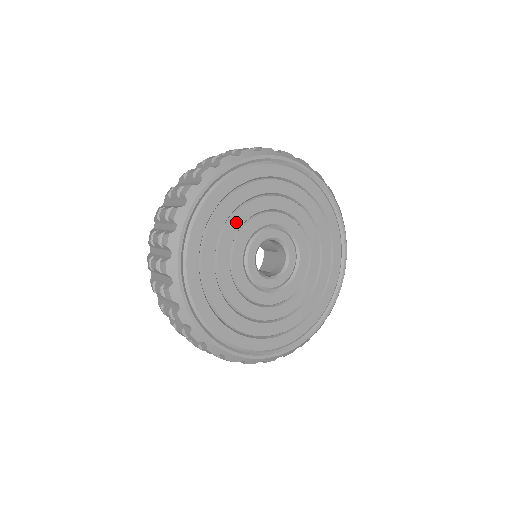
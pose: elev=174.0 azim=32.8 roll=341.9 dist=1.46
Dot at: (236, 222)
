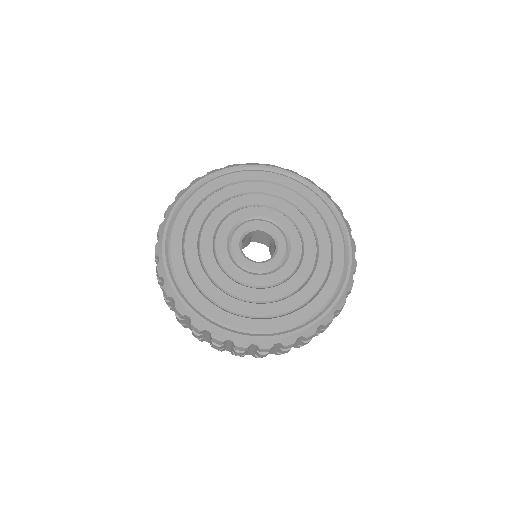
Dot at: (219, 214)
